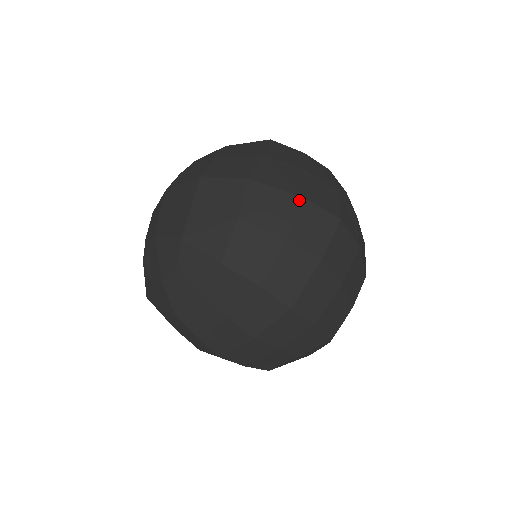
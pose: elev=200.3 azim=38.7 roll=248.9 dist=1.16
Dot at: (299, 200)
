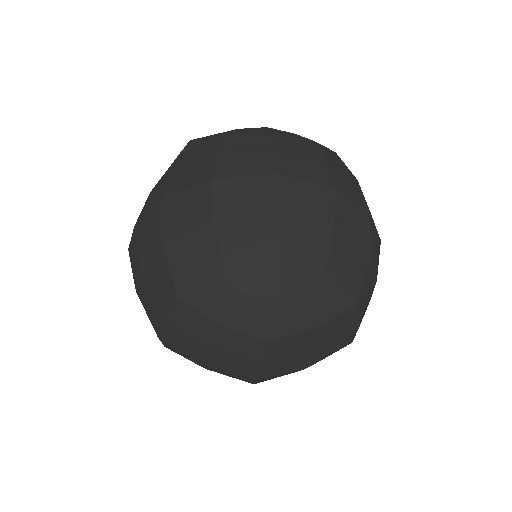
Dot at: (380, 243)
